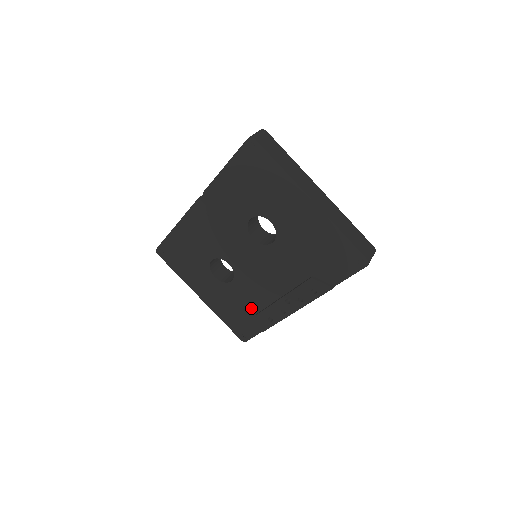
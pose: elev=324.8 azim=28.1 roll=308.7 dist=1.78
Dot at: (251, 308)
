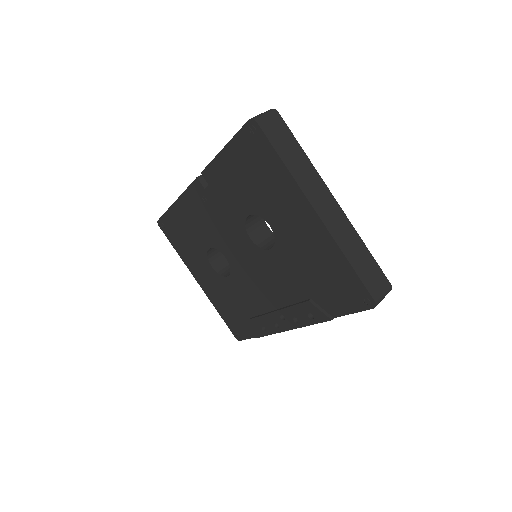
Dot at: (246, 310)
